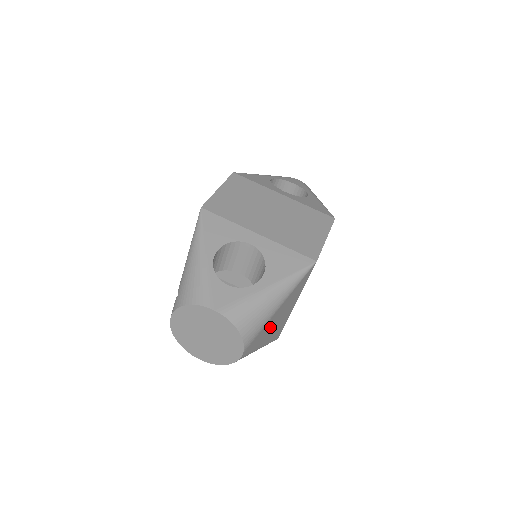
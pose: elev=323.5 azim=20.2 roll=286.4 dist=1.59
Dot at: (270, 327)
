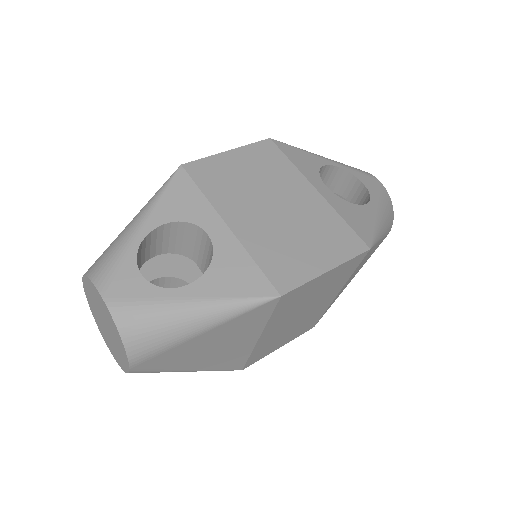
Dot at: (195, 352)
